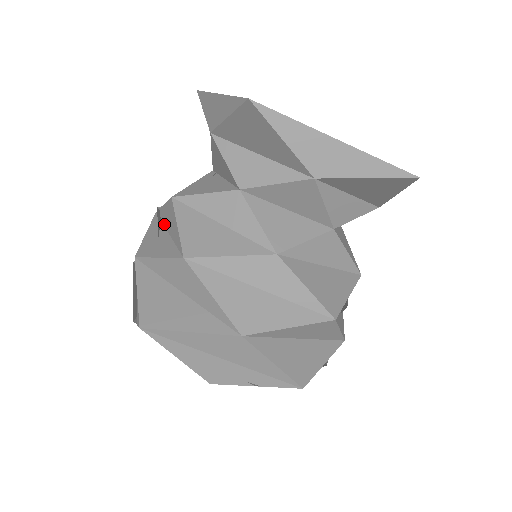
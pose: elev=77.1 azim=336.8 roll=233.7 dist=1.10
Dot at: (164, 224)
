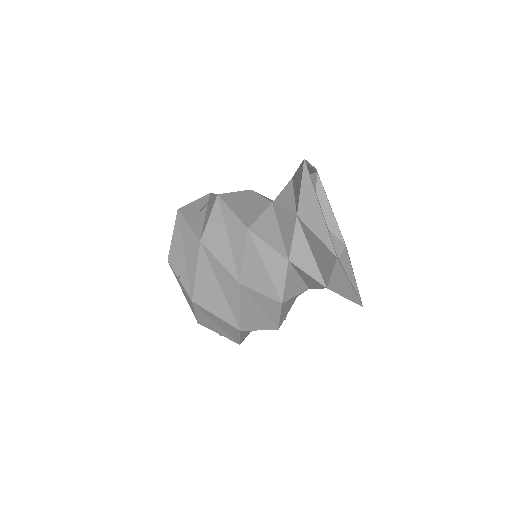
Dot at: (226, 225)
